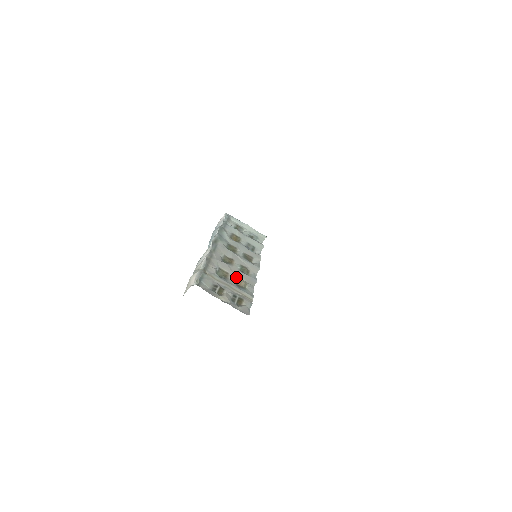
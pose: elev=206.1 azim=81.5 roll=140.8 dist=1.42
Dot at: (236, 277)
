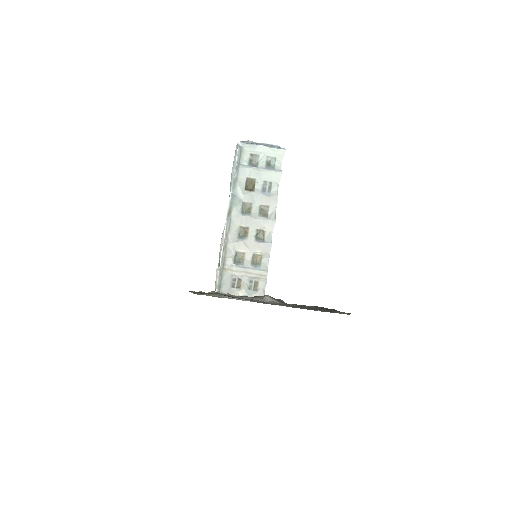
Dot at: (252, 254)
